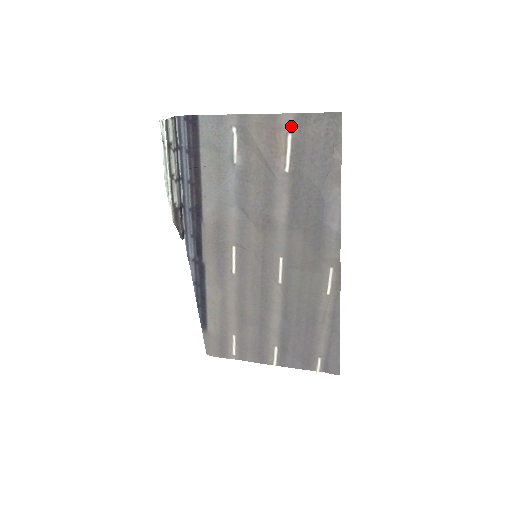
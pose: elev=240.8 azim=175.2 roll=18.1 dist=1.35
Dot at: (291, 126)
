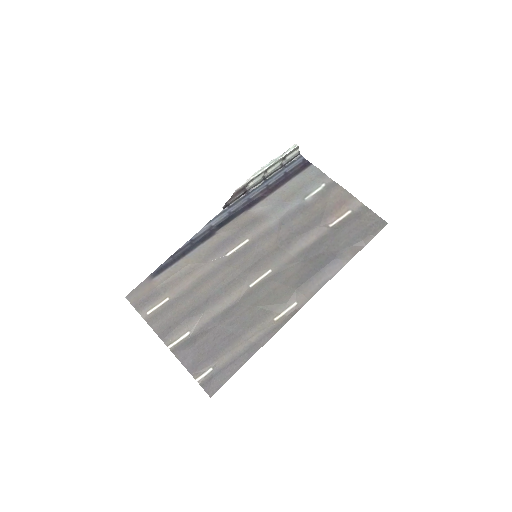
Dot at: (355, 208)
